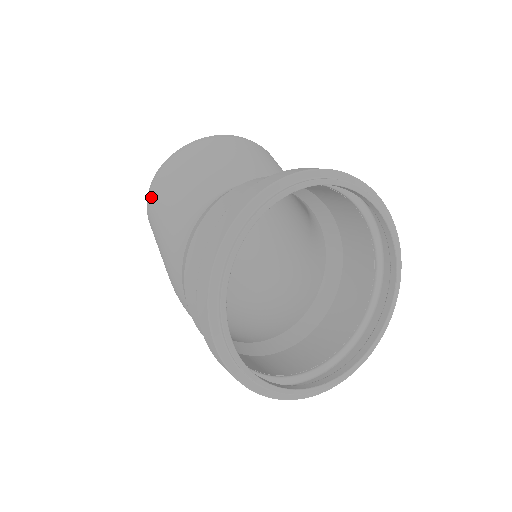
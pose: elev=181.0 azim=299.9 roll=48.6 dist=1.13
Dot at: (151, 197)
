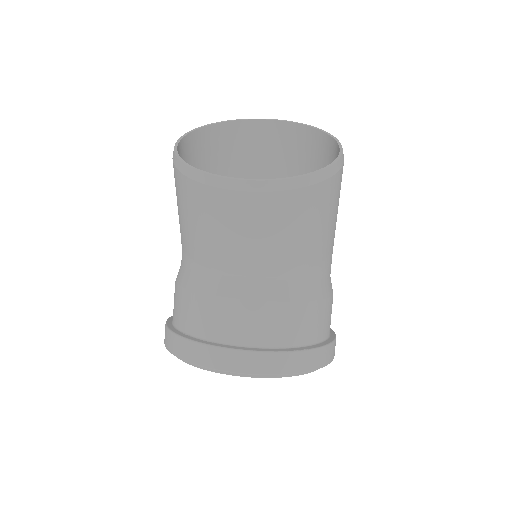
Dot at: occluded
